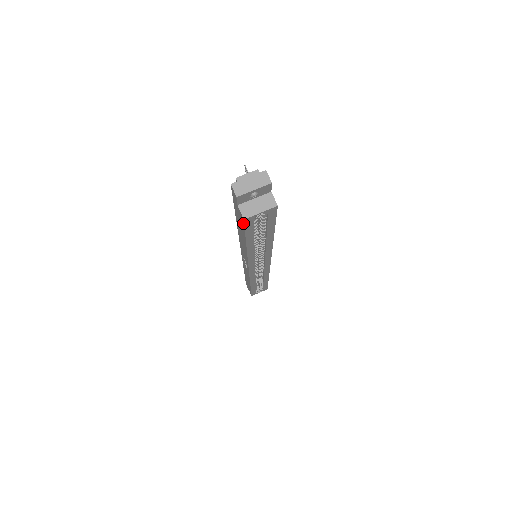
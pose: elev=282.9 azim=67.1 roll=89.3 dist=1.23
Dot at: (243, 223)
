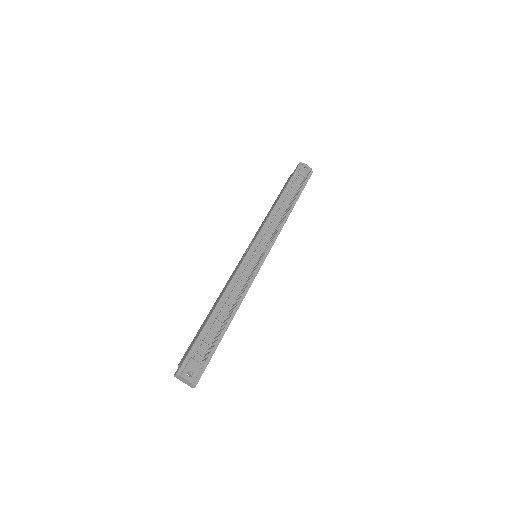
Dot at: (184, 356)
